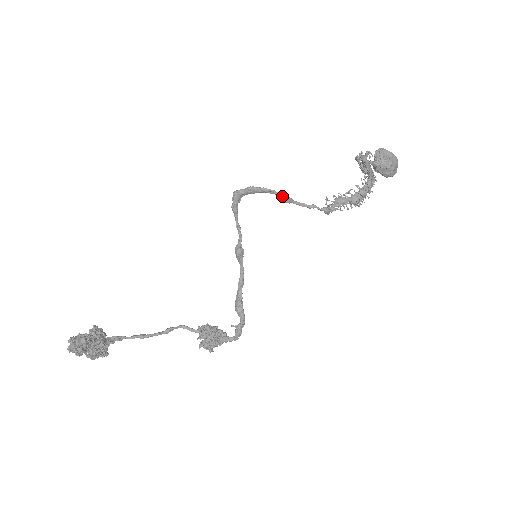
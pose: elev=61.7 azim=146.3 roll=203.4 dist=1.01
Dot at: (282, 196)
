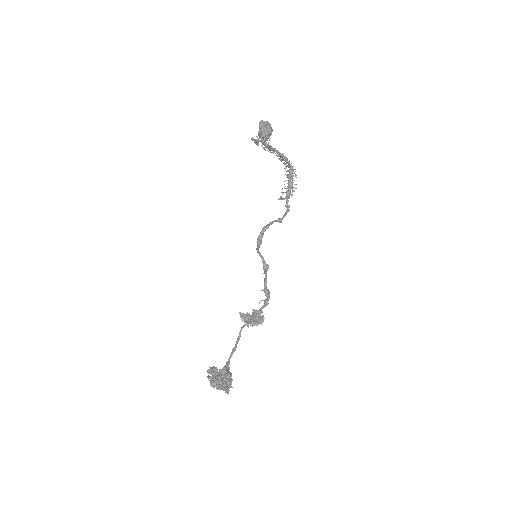
Dot at: (280, 221)
